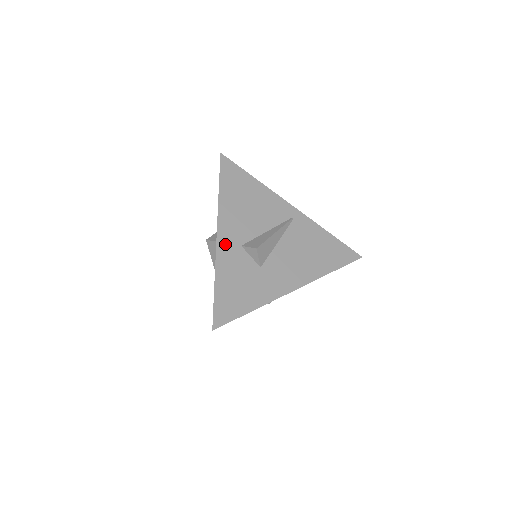
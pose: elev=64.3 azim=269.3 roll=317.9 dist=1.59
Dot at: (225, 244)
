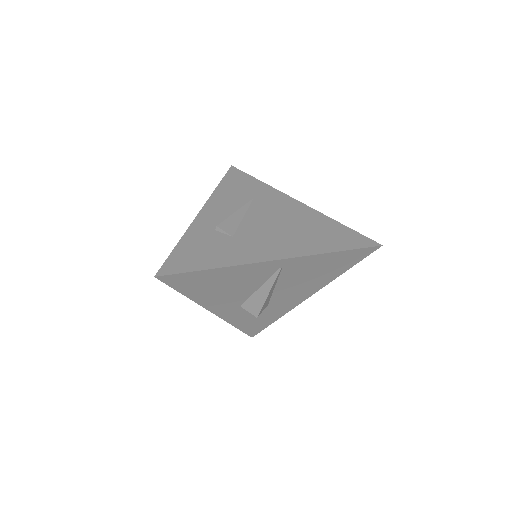
Dot at: (225, 313)
